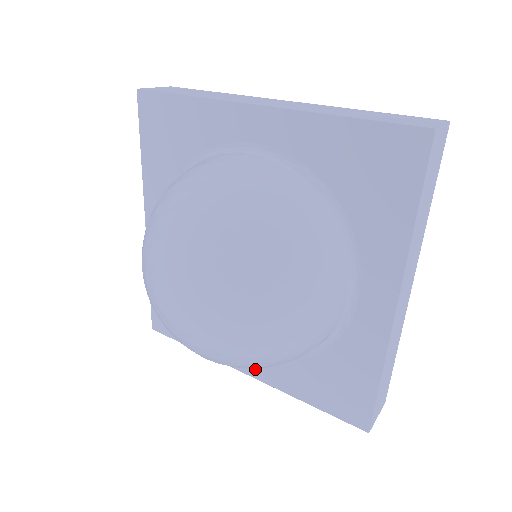
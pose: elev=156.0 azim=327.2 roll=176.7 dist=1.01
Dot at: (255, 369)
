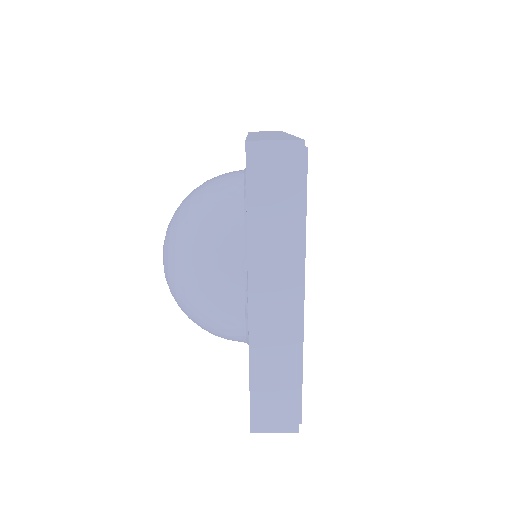
Dot at: occluded
